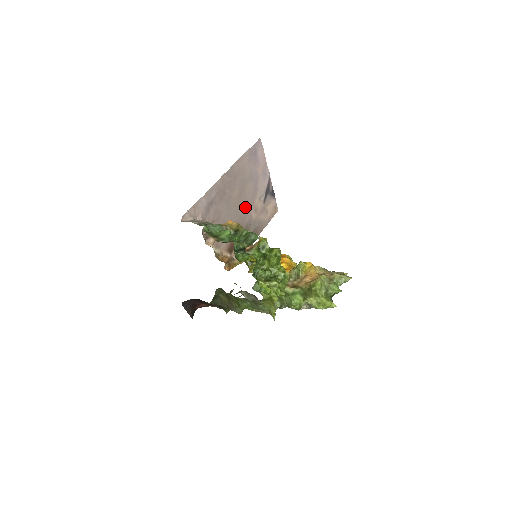
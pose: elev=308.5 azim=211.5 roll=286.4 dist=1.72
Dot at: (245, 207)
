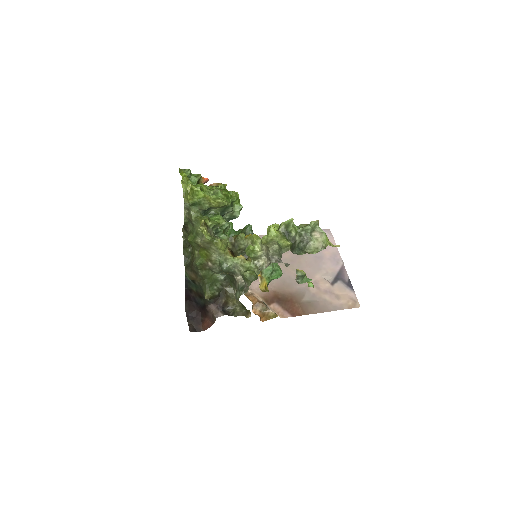
Dot at: occluded
